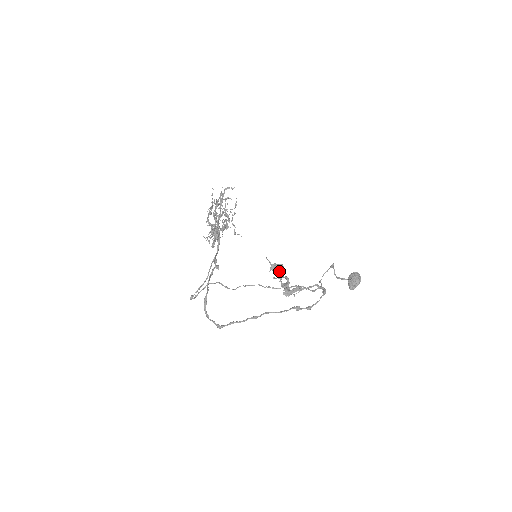
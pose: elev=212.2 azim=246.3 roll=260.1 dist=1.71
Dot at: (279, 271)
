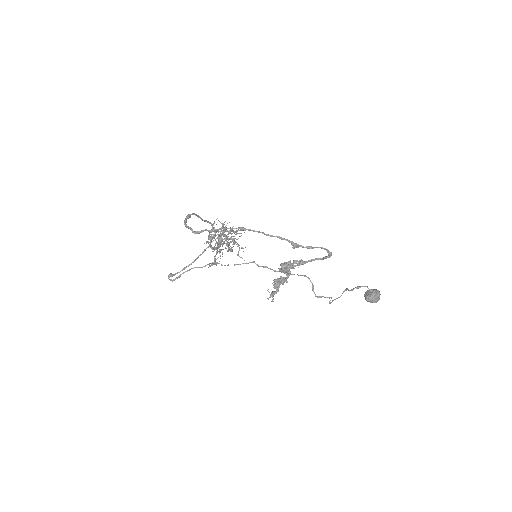
Dot at: occluded
